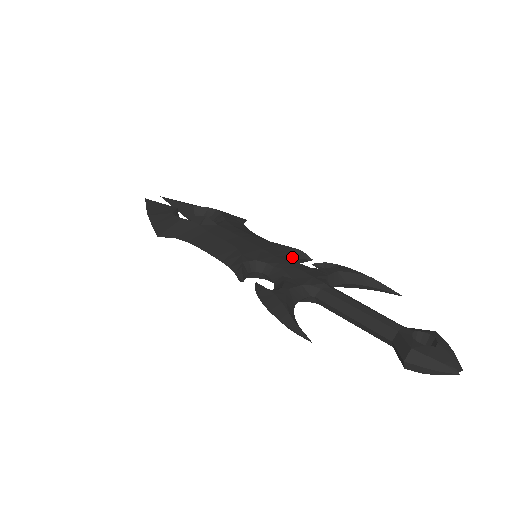
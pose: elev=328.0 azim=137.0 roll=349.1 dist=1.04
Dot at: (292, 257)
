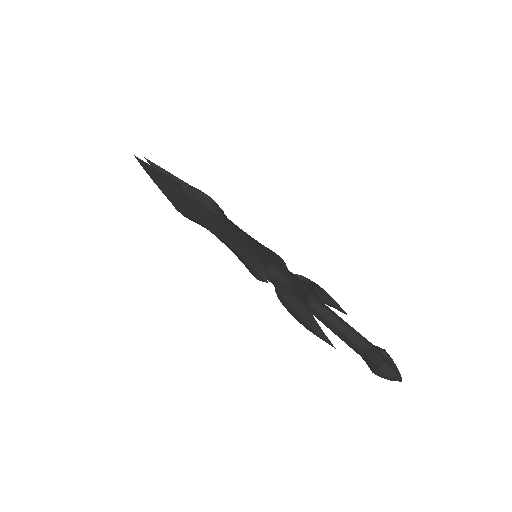
Dot at: occluded
